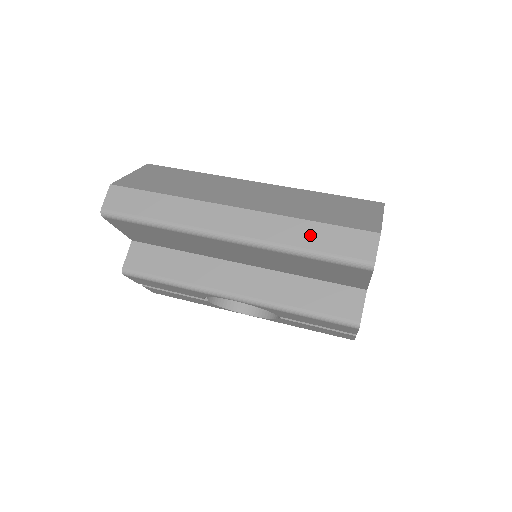
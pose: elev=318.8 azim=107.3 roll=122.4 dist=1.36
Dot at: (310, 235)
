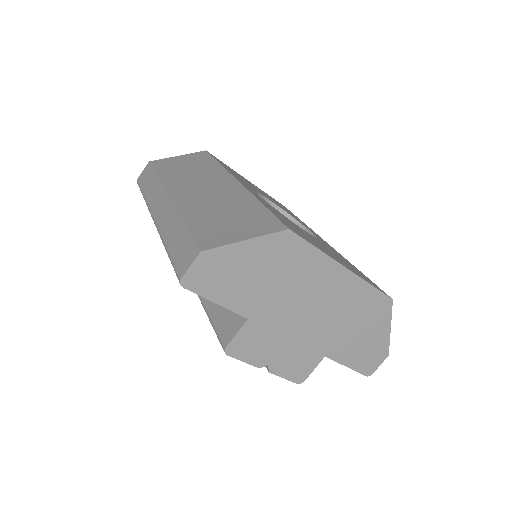
Dot at: (175, 235)
